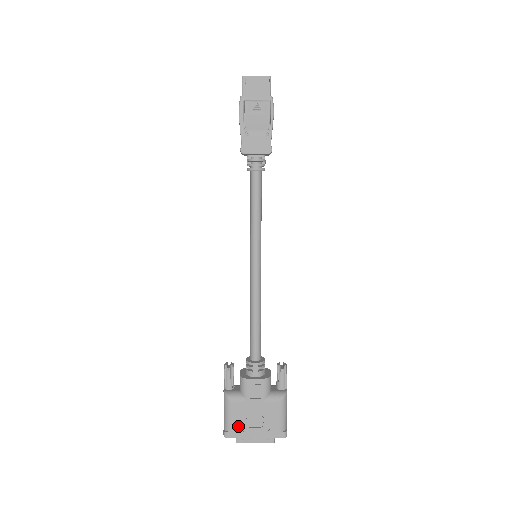
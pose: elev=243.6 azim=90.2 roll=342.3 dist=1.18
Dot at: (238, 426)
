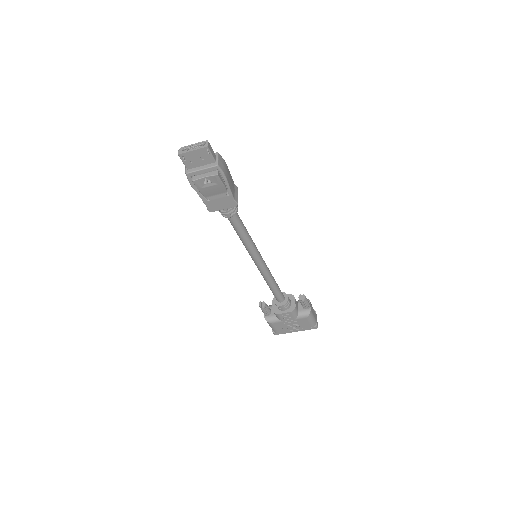
Dot at: (282, 330)
